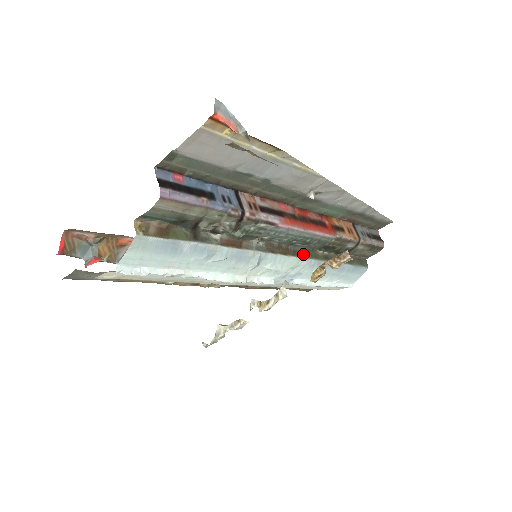
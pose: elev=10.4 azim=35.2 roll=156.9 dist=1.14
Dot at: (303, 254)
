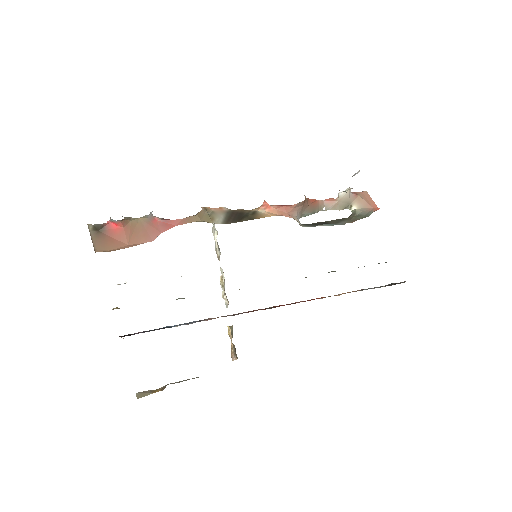
Dot at: occluded
